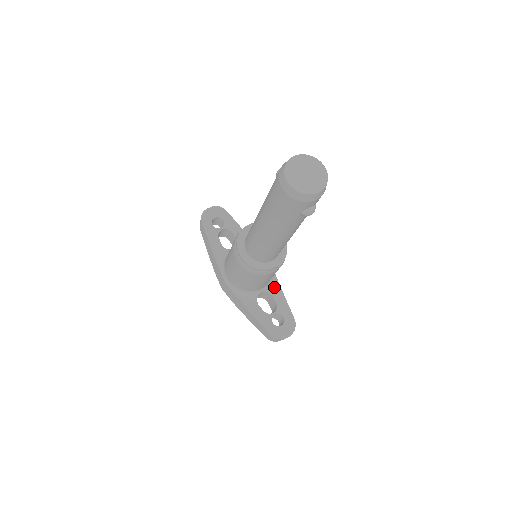
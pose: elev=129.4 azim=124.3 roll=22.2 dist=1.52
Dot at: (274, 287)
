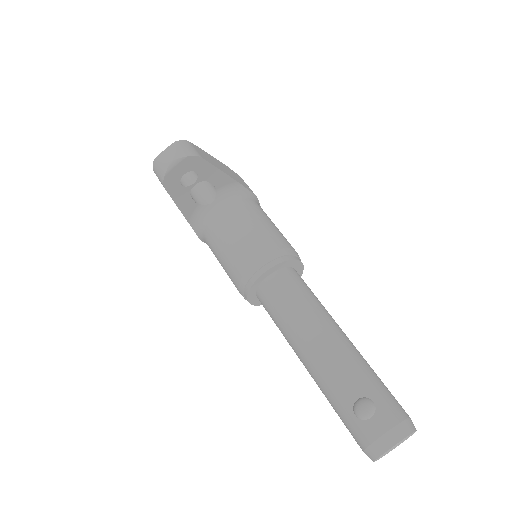
Dot at: occluded
